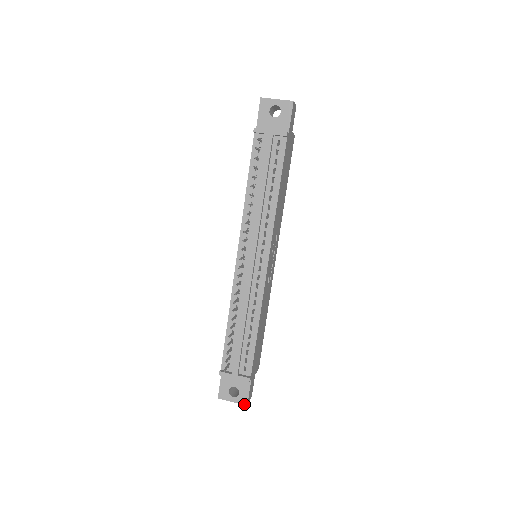
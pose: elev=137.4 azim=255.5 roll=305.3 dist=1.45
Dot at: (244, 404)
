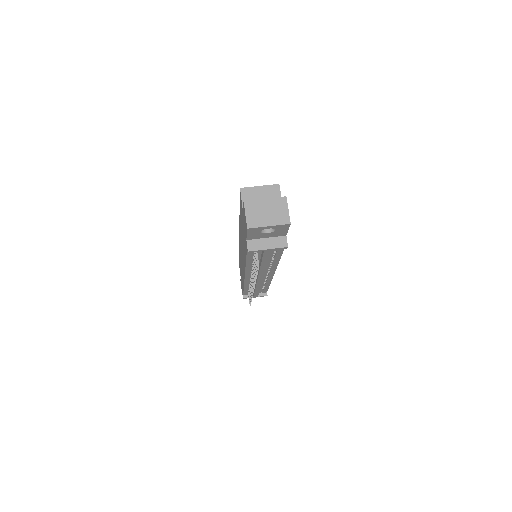
Dot at: occluded
